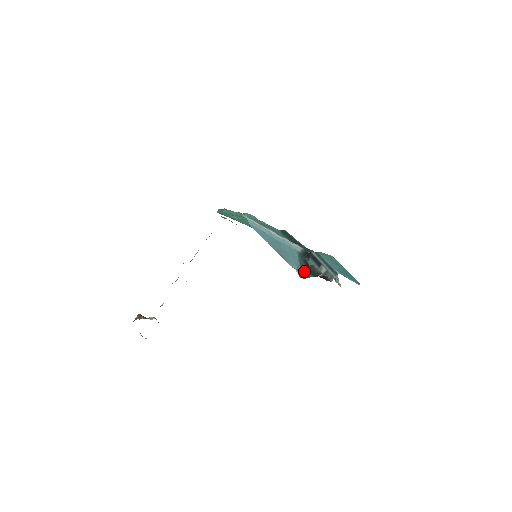
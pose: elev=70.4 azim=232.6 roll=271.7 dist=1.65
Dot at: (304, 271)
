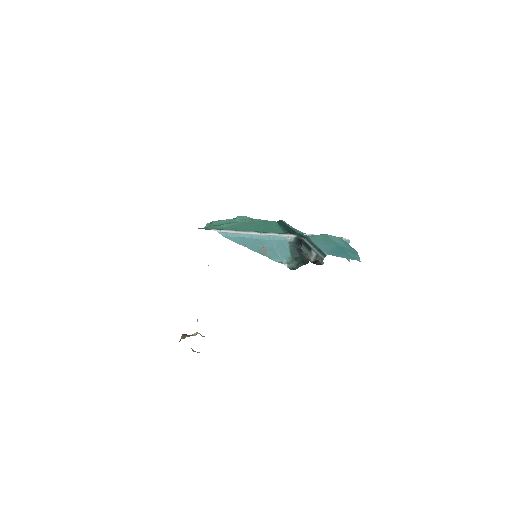
Dot at: (294, 262)
